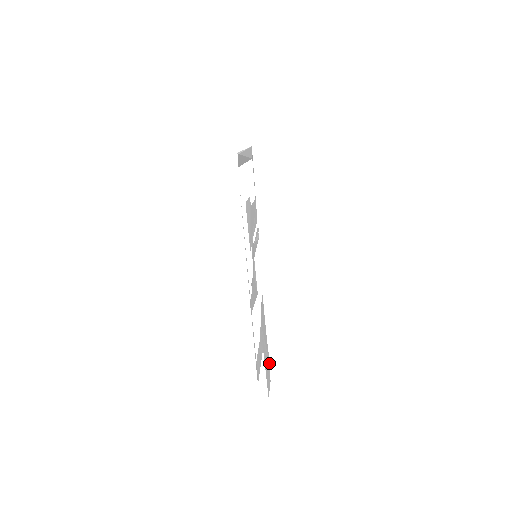
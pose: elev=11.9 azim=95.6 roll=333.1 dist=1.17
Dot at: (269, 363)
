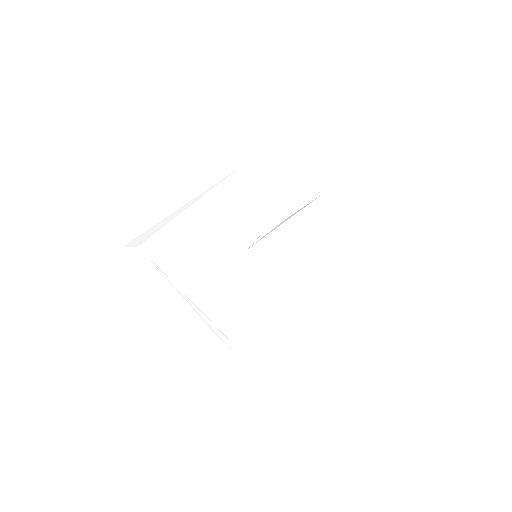
Dot at: occluded
